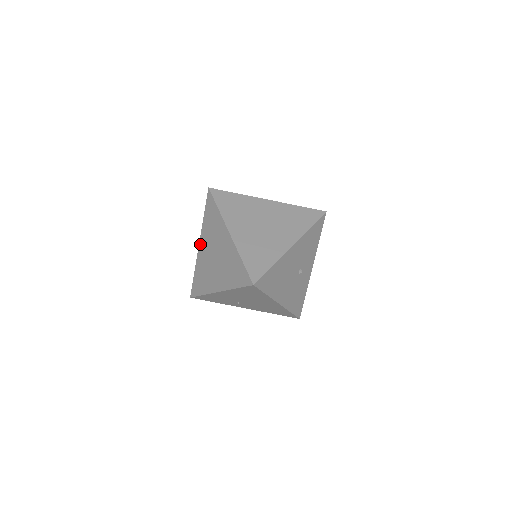
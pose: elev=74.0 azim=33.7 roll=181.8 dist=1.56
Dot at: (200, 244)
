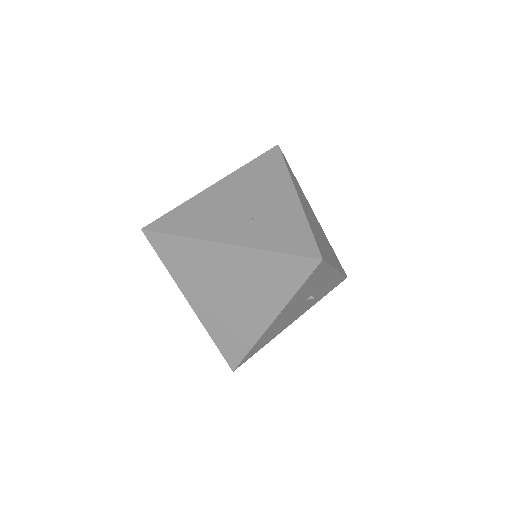
Dot at: occluded
